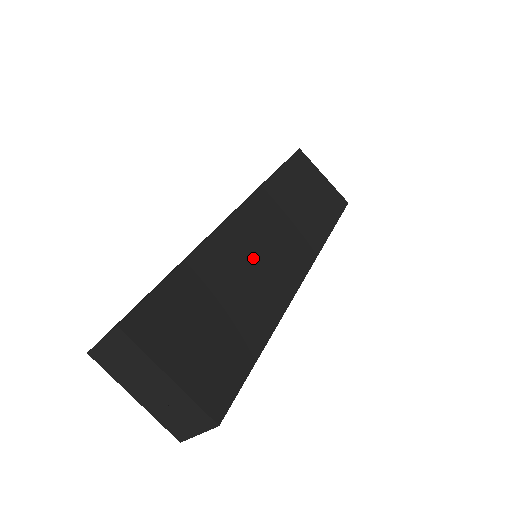
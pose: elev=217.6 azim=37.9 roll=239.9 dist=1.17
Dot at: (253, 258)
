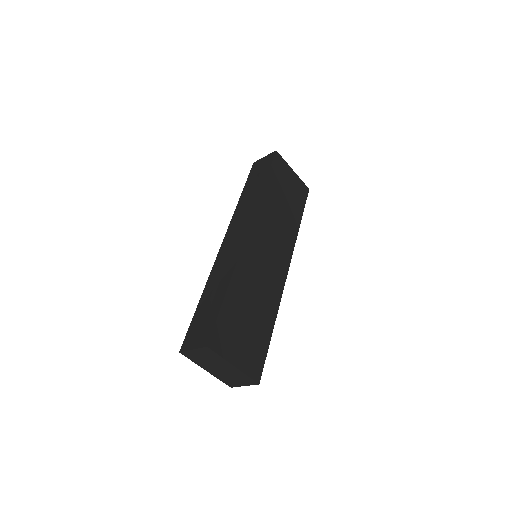
Dot at: (260, 269)
